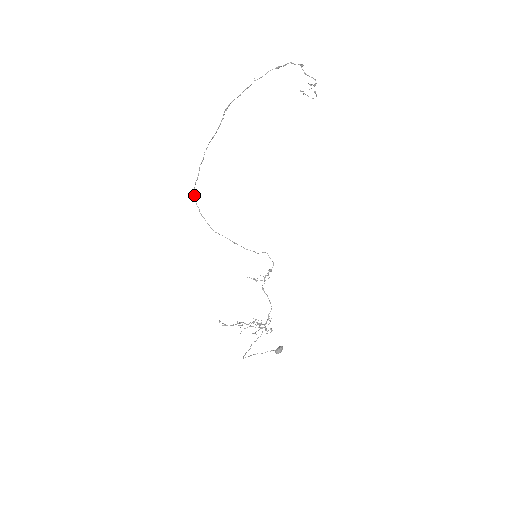
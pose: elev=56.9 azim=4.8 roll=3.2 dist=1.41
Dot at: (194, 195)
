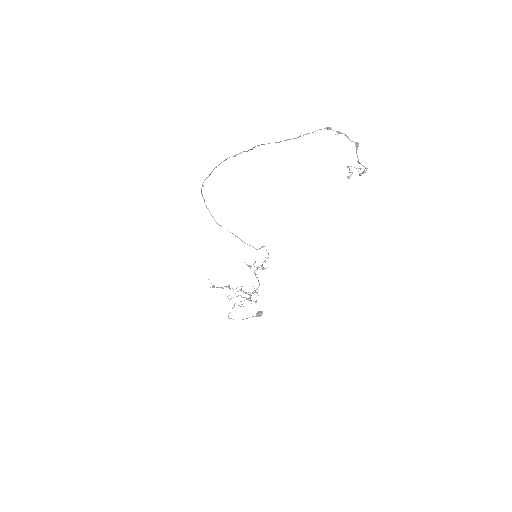
Dot at: (201, 189)
